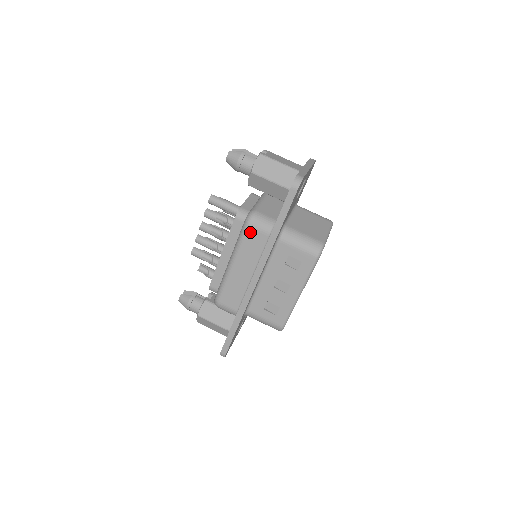
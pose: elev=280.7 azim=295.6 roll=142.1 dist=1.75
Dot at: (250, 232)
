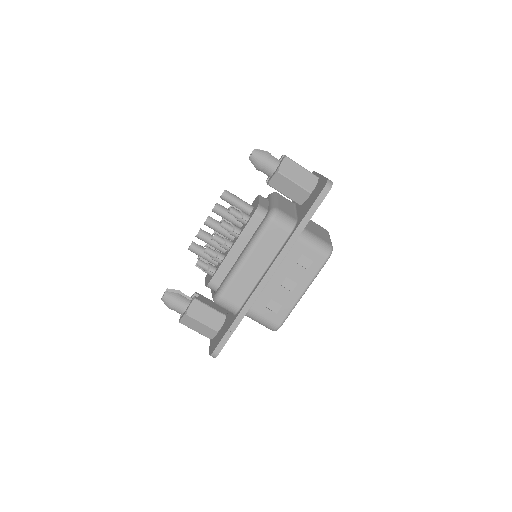
Dot at: (272, 227)
